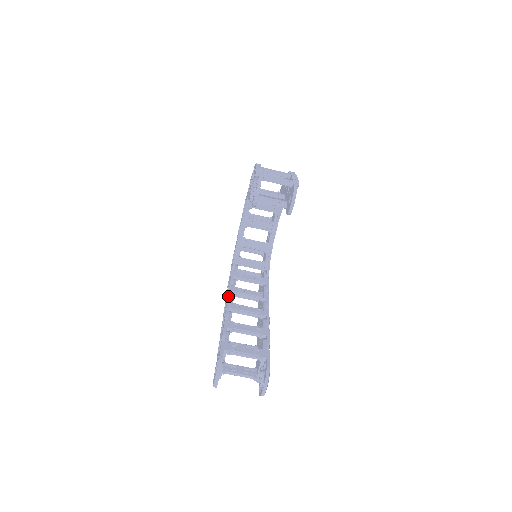
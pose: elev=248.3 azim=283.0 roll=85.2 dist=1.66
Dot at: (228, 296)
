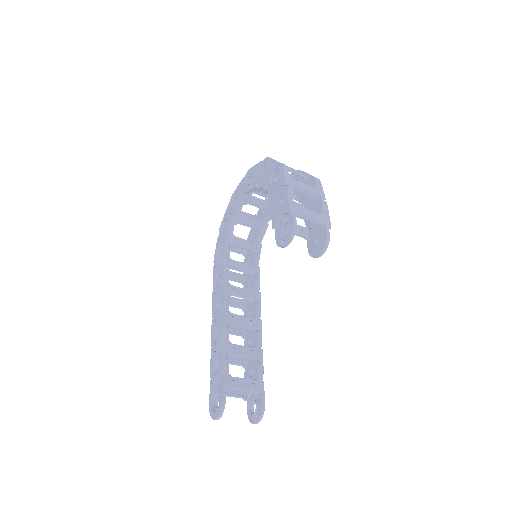
Dot at: (224, 302)
